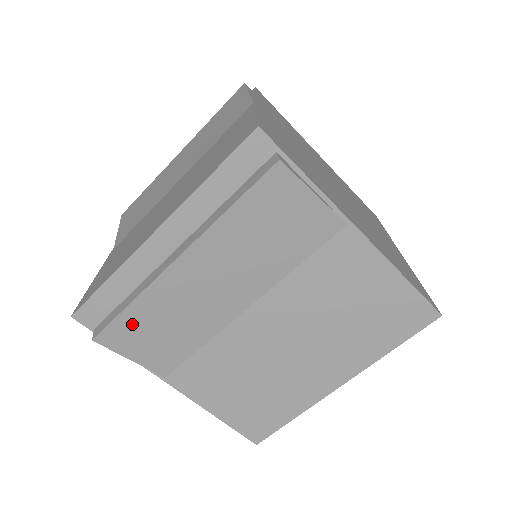
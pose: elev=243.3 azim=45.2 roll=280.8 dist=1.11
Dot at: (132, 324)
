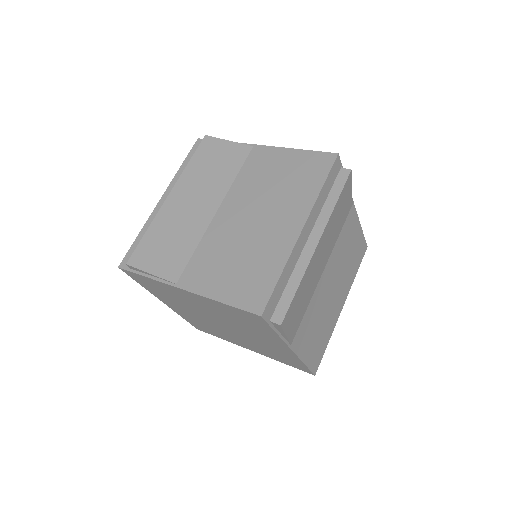
Dot at: (149, 245)
